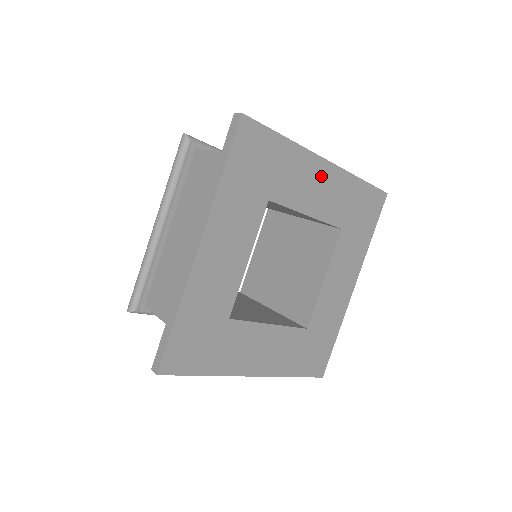
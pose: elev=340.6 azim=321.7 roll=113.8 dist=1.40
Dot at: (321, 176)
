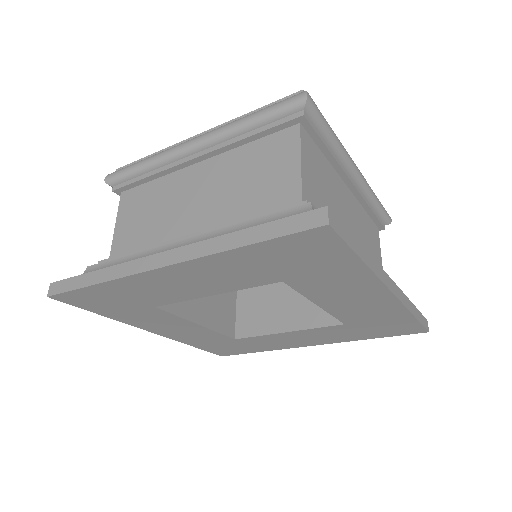
Dot at: (369, 296)
